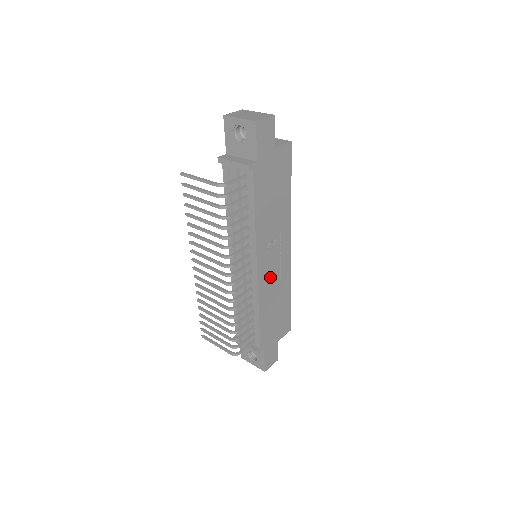
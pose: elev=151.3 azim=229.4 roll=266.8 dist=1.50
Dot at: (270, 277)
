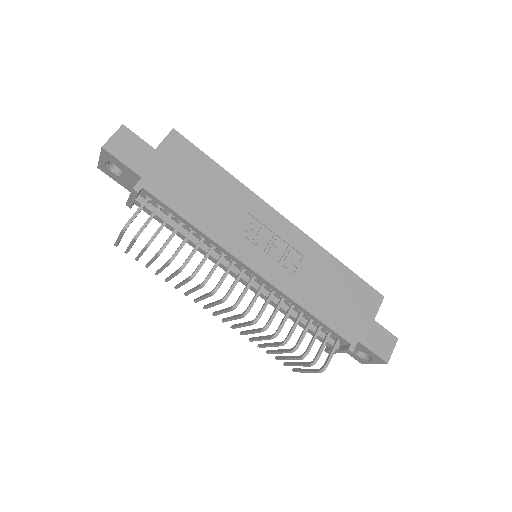
Dot at: (283, 265)
